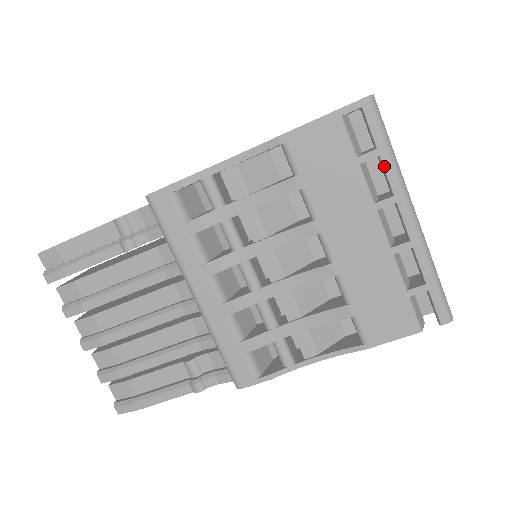
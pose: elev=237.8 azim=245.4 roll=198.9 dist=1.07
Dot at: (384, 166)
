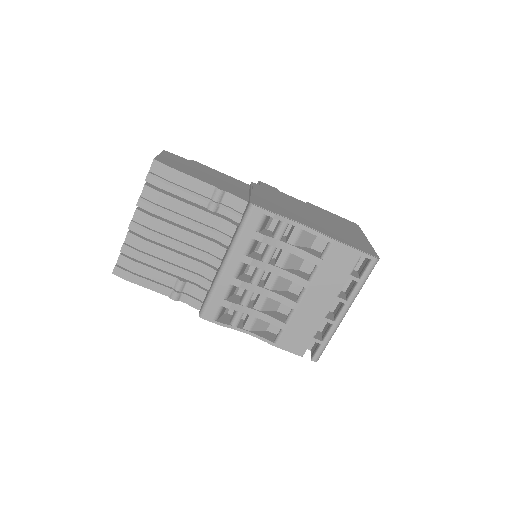
Dot at: (356, 287)
